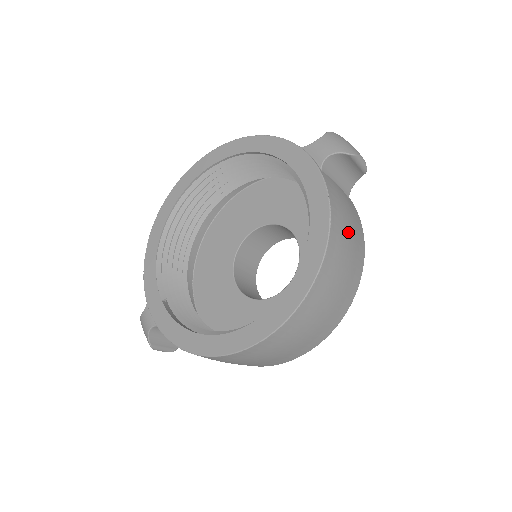
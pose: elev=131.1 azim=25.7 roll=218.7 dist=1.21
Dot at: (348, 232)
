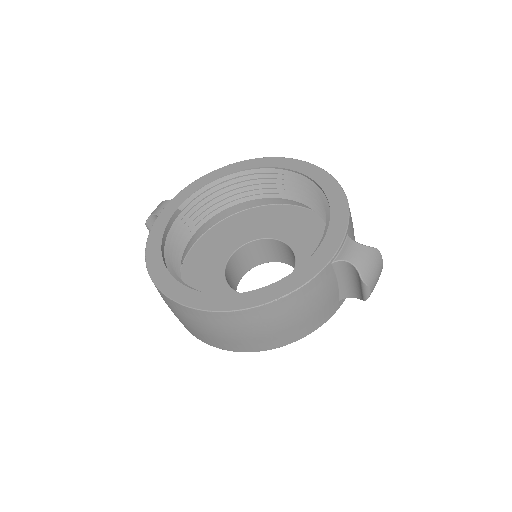
Dot at: (296, 315)
